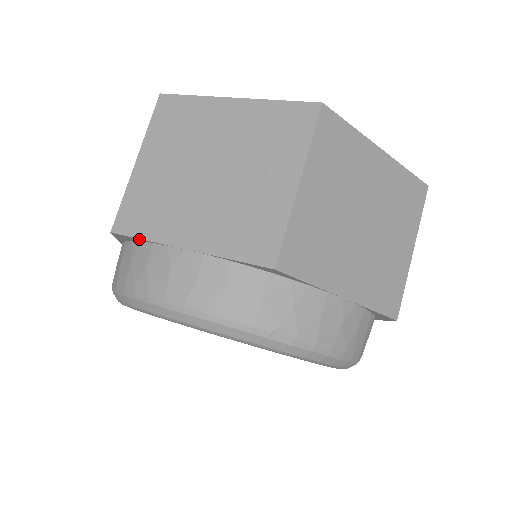
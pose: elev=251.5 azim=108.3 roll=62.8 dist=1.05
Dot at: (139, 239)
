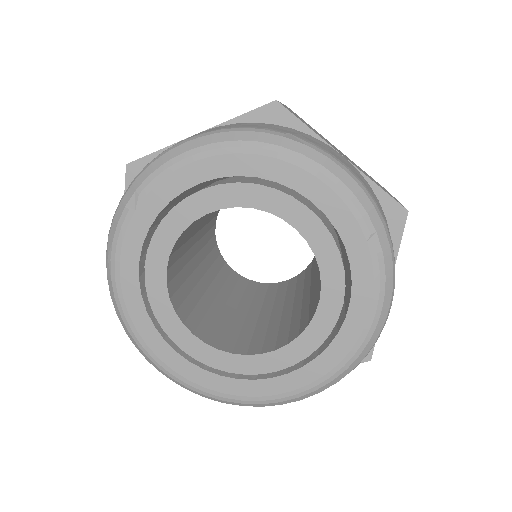
Dot at: (154, 155)
